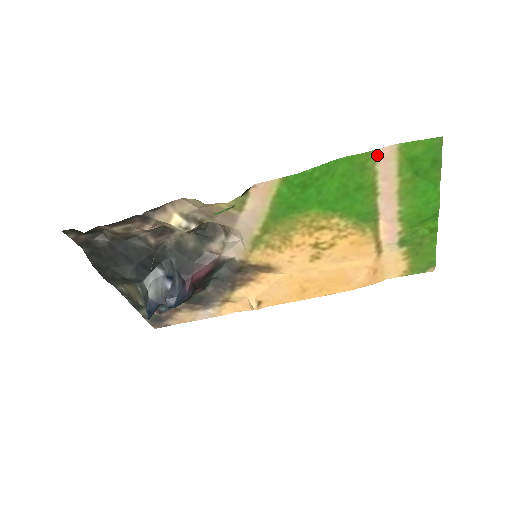
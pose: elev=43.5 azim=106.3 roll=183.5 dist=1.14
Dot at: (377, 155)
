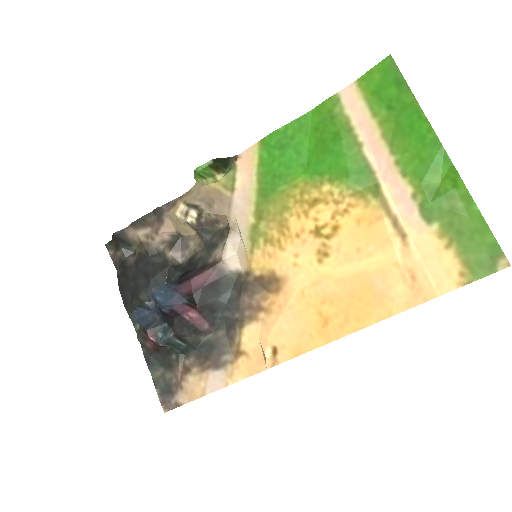
Dot at: (340, 98)
